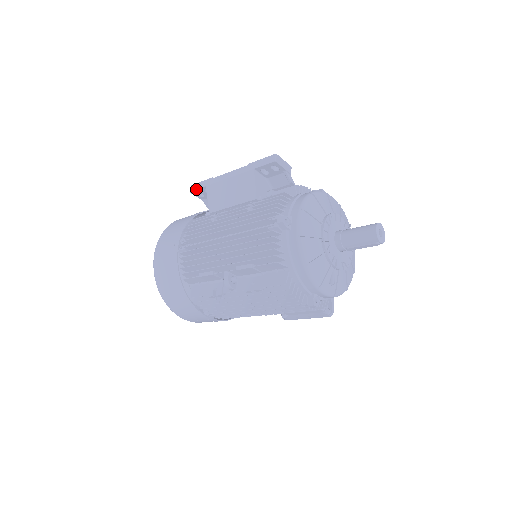
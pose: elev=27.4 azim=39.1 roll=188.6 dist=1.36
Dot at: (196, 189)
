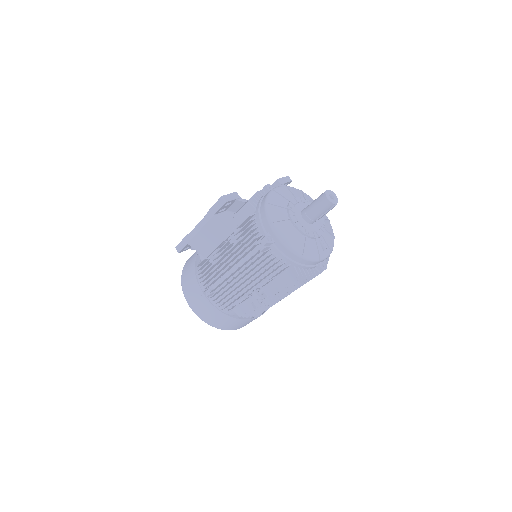
Dot at: (182, 249)
